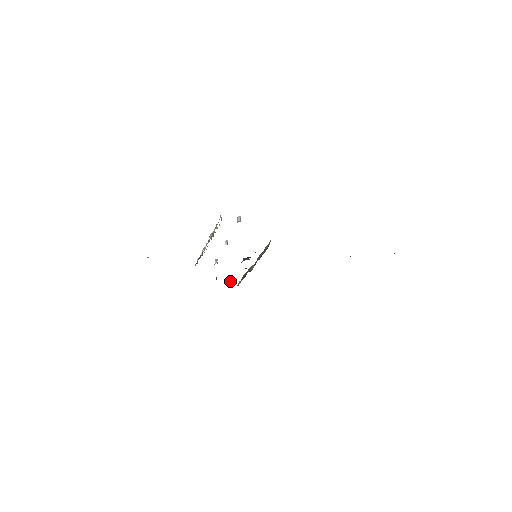
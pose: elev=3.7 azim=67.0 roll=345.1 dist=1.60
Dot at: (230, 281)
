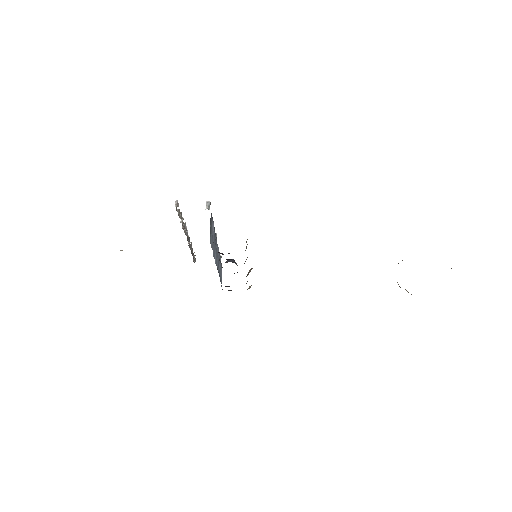
Dot at: (228, 286)
